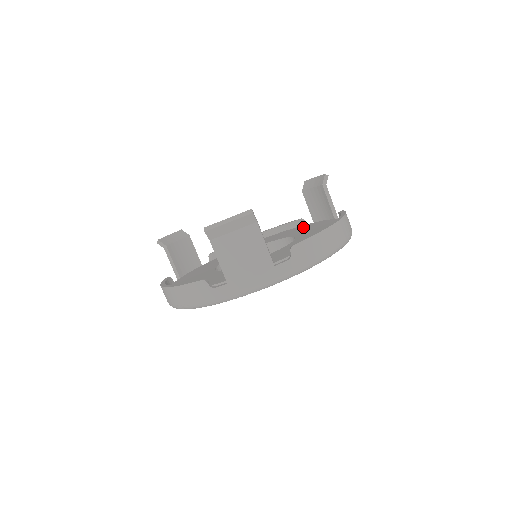
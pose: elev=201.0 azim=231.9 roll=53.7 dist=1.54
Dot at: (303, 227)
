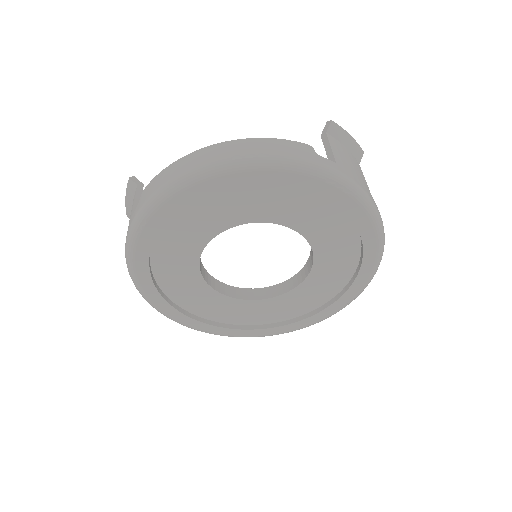
Dot at: occluded
